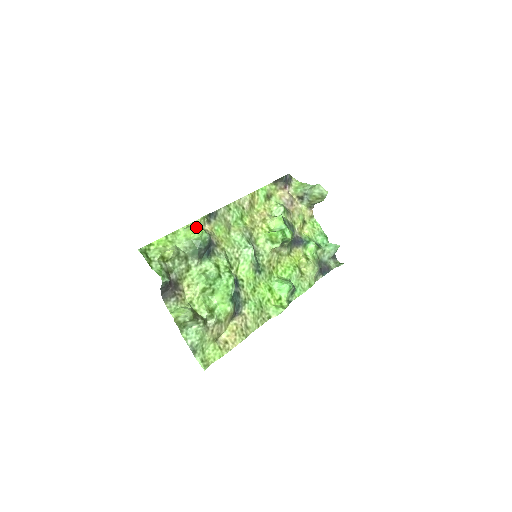
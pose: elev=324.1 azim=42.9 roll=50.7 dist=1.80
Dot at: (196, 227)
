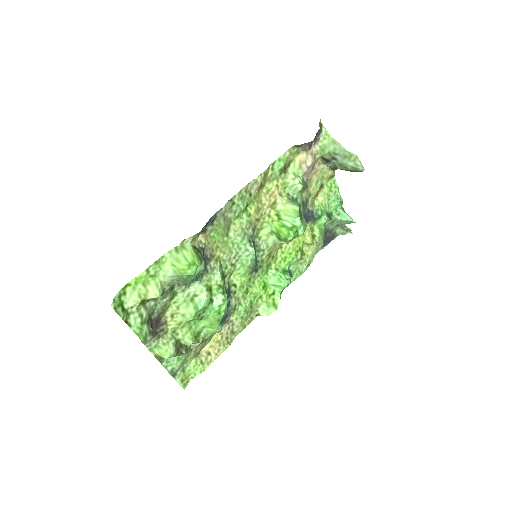
Dot at: (188, 258)
